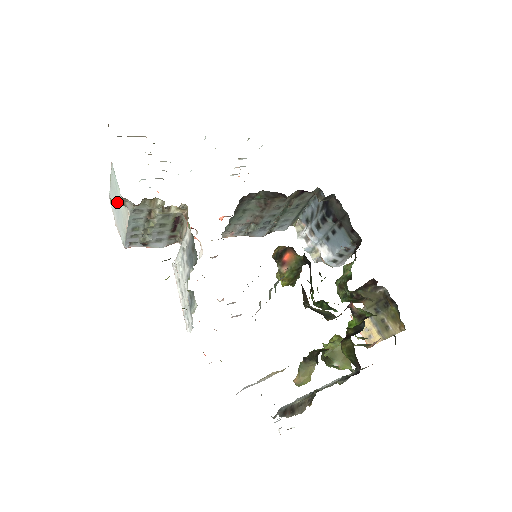
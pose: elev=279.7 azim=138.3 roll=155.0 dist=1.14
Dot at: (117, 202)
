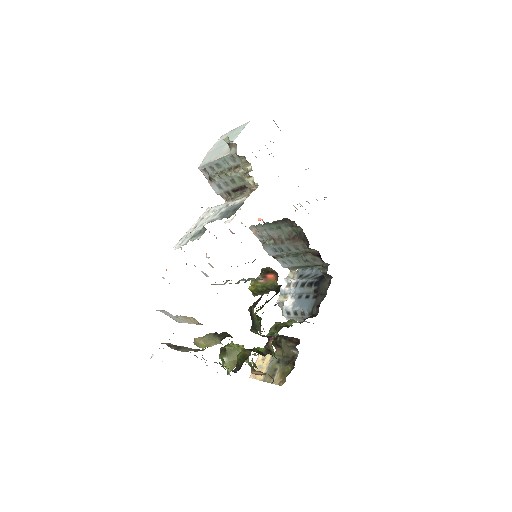
Dot at: (228, 142)
